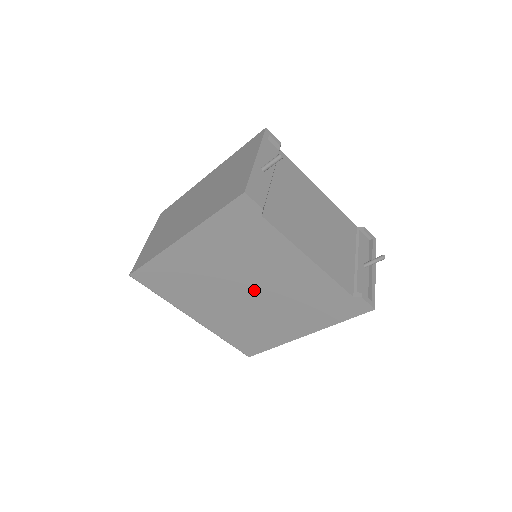
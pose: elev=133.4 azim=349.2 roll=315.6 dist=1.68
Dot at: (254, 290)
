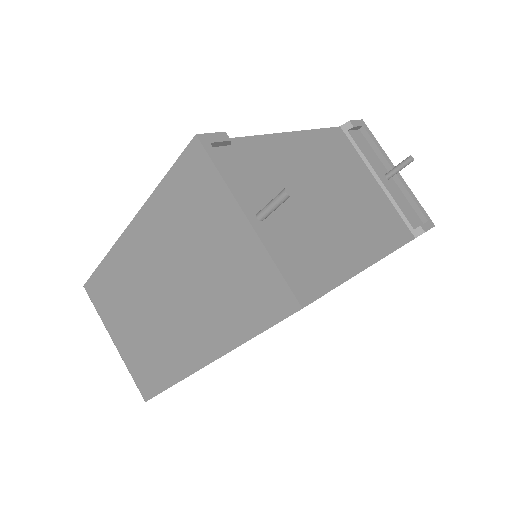
Dot at: occluded
